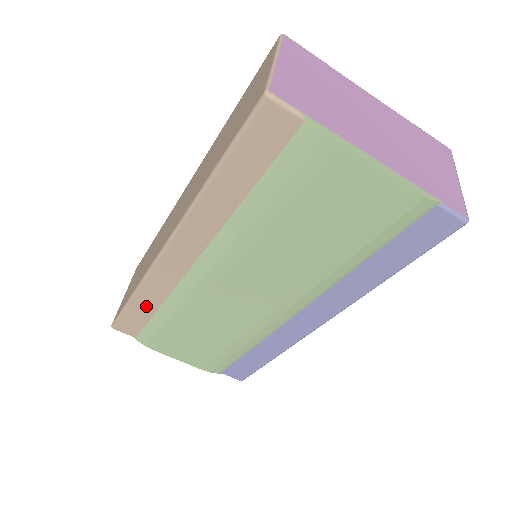
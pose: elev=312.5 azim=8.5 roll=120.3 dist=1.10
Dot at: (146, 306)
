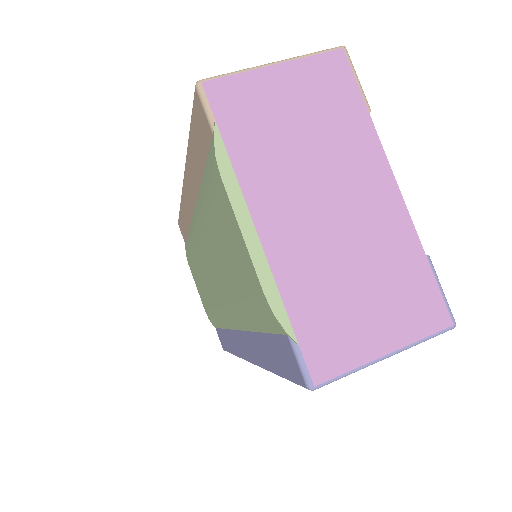
Dot at: occluded
